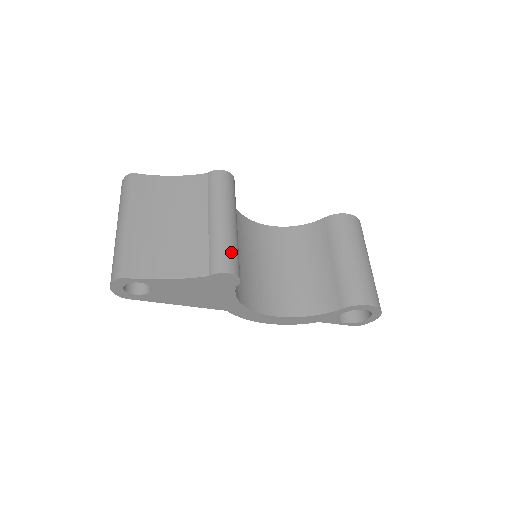
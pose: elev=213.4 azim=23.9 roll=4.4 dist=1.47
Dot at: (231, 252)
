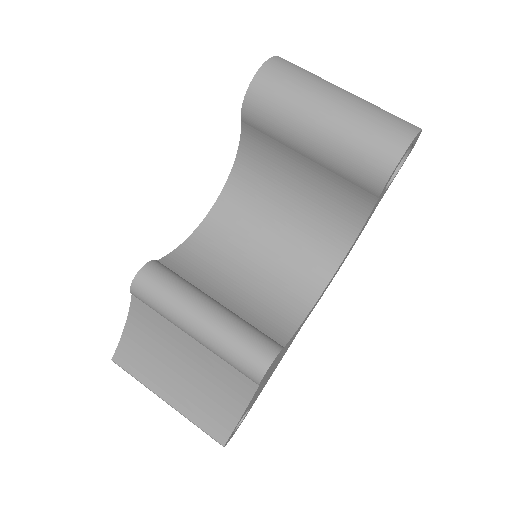
Dot at: (241, 350)
